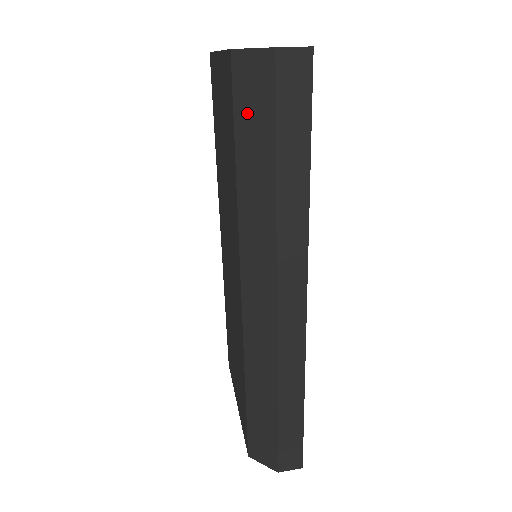
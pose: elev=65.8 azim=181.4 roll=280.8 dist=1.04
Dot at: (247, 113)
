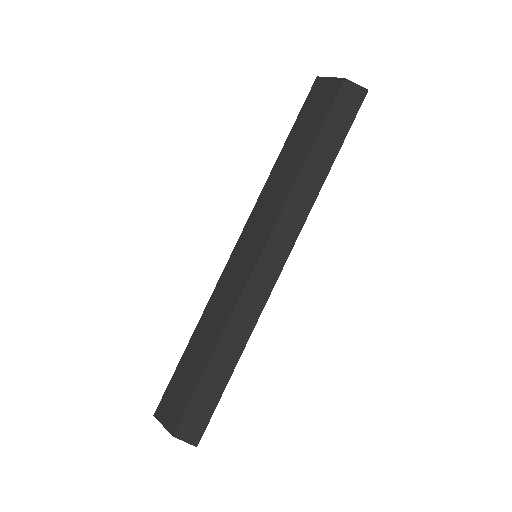
Dot at: (308, 114)
